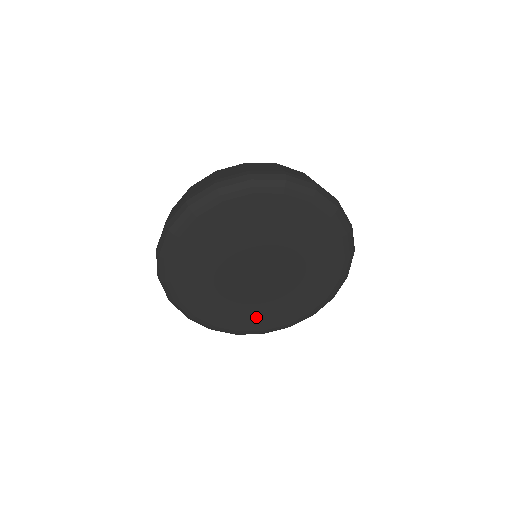
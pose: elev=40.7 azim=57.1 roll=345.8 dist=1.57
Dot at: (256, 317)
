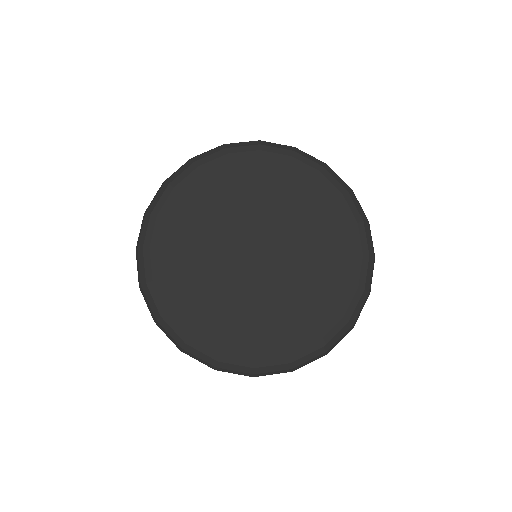
Dot at: (295, 323)
